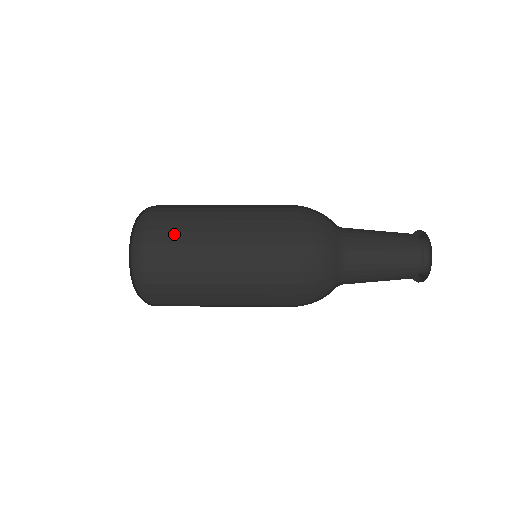
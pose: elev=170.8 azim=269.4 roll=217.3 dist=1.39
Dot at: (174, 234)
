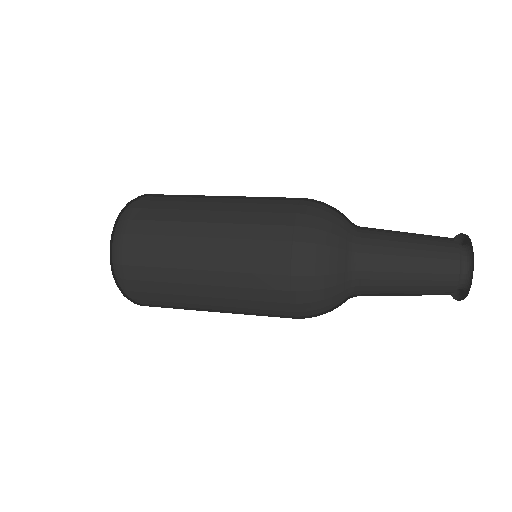
Dot at: (155, 224)
